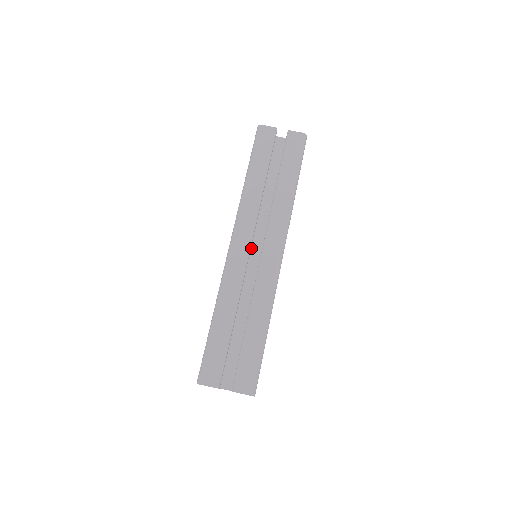
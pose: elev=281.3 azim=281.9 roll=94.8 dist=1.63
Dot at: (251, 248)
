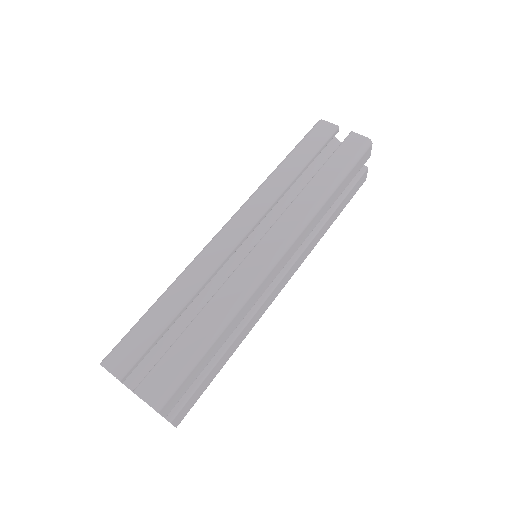
Dot at: (251, 241)
